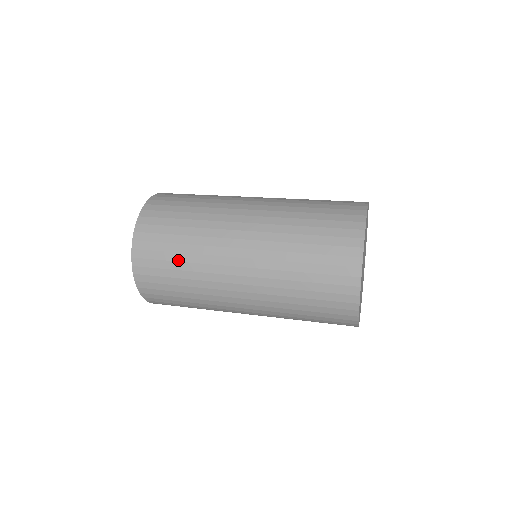
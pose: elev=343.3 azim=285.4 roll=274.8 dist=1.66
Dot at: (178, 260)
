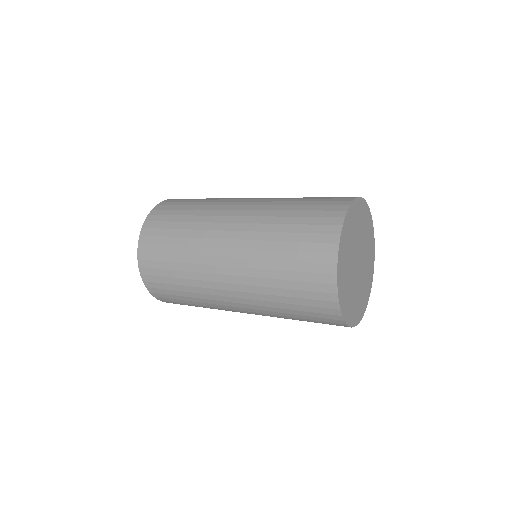
Dot at: (176, 277)
